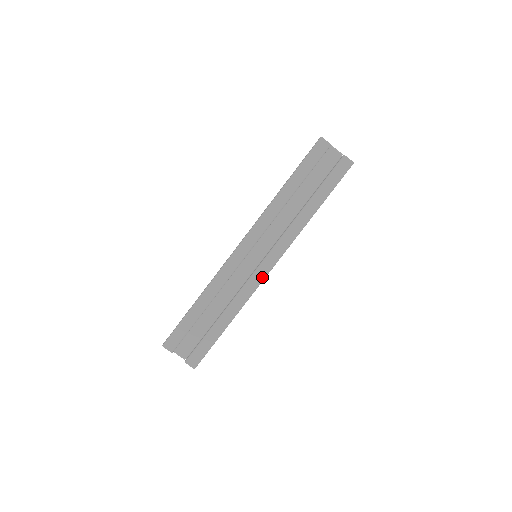
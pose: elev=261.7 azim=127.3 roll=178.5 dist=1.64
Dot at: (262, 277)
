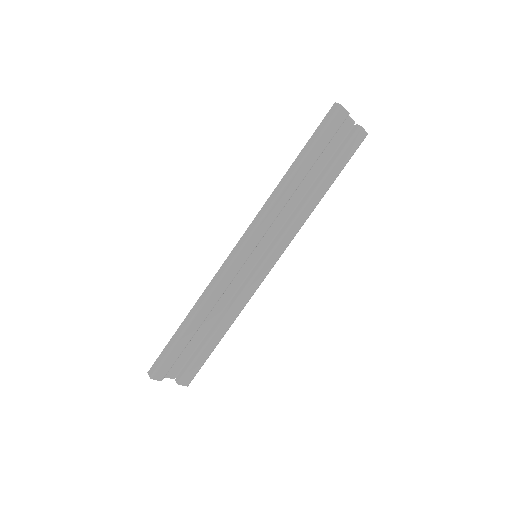
Dot at: (263, 278)
